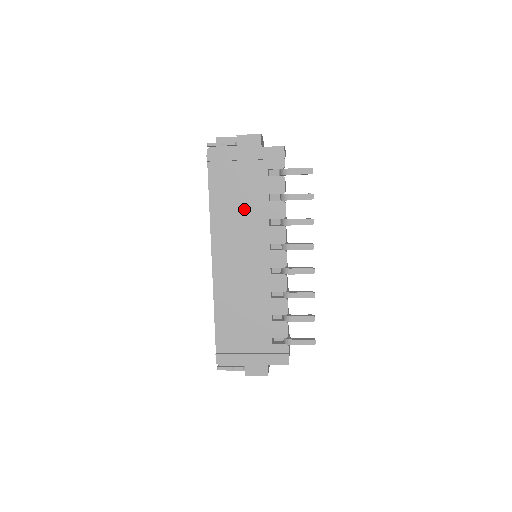
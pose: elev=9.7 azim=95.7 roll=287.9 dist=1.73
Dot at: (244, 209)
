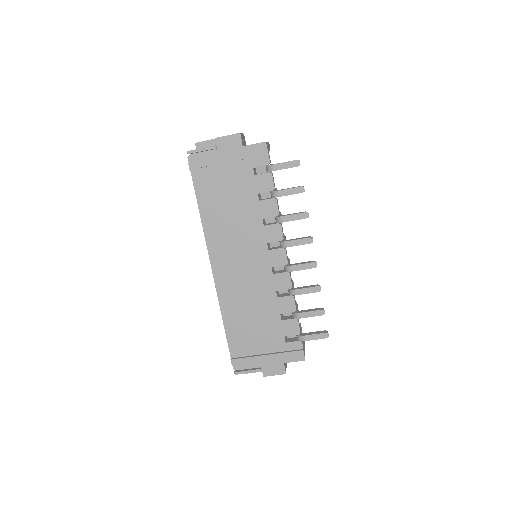
Dot at: (235, 212)
